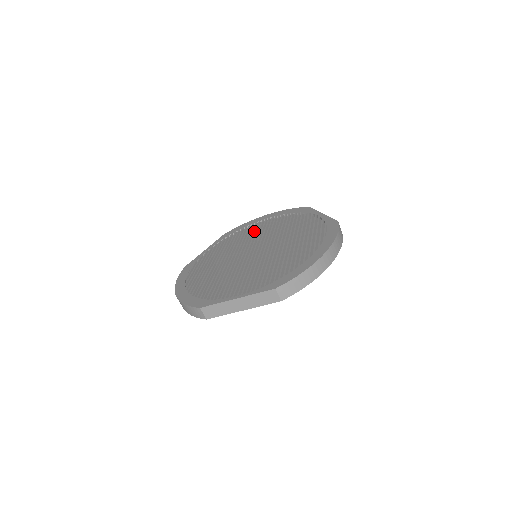
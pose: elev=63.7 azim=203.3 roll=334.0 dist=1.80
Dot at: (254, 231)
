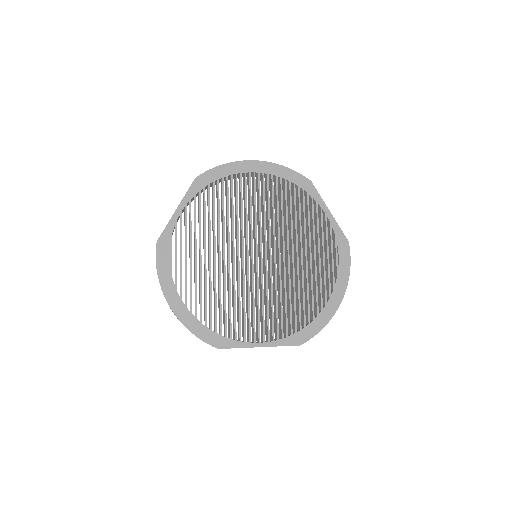
Dot at: occluded
